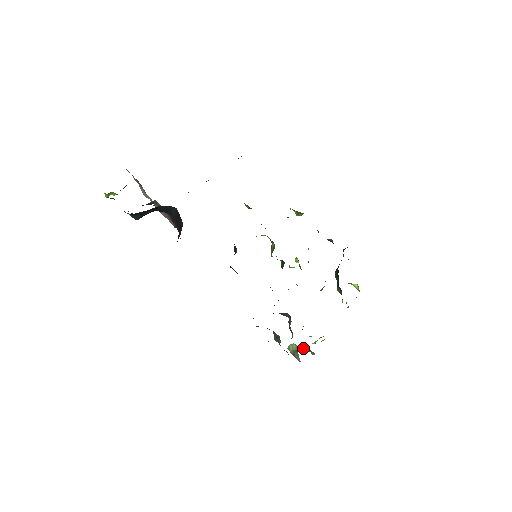
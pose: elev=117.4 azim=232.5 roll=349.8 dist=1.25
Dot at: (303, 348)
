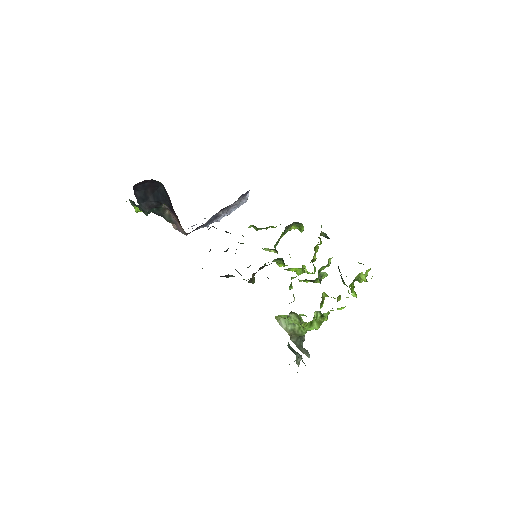
Dot at: (300, 328)
